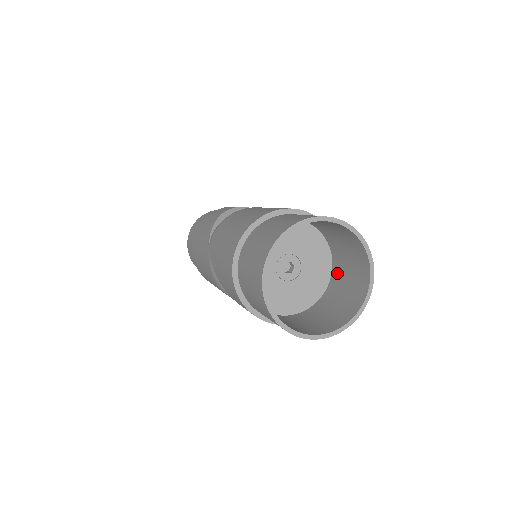
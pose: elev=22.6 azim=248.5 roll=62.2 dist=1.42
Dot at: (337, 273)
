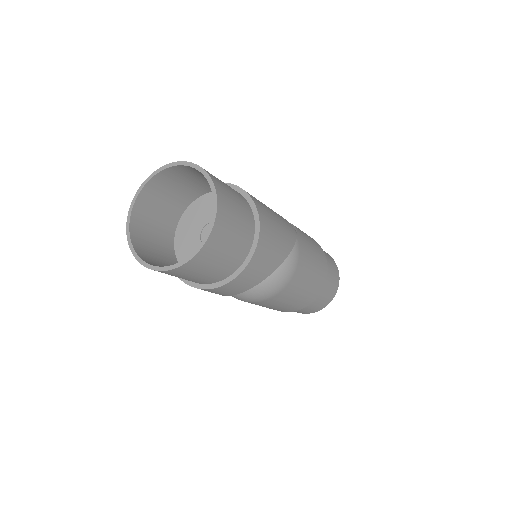
Dot at: occluded
